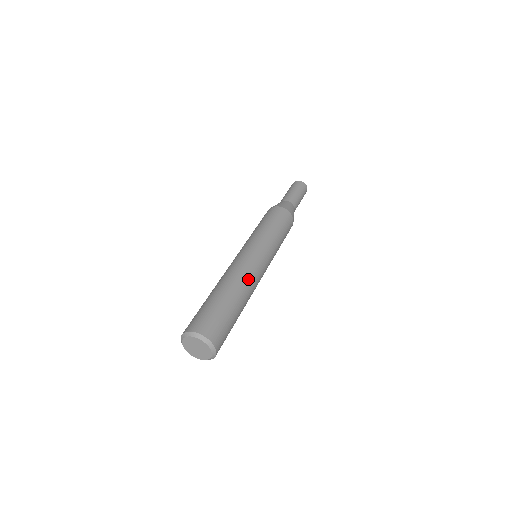
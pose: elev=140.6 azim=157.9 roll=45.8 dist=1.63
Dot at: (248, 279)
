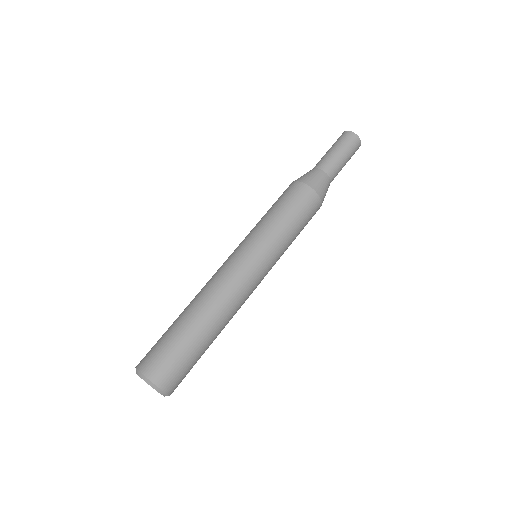
Dot at: (226, 300)
